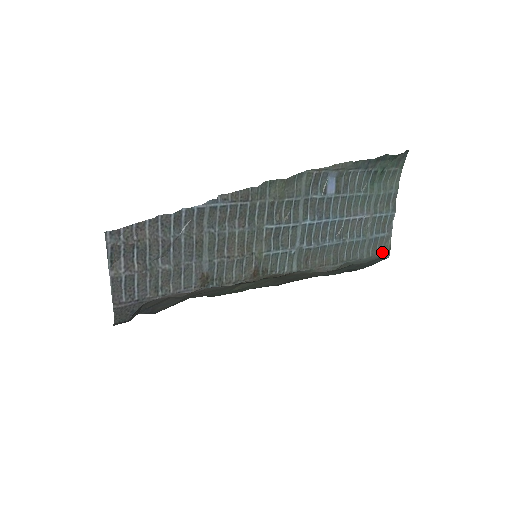
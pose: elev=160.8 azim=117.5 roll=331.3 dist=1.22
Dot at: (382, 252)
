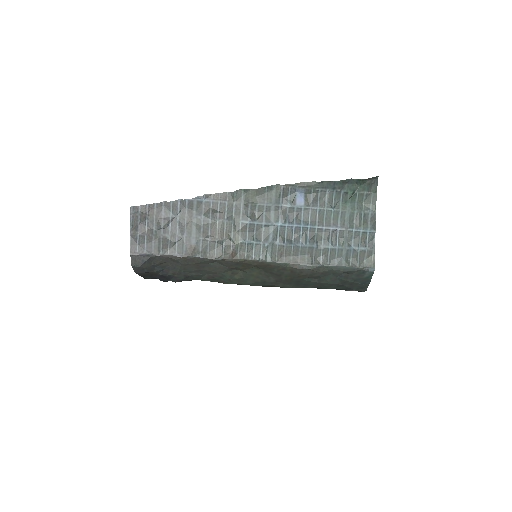
Dot at: (365, 265)
